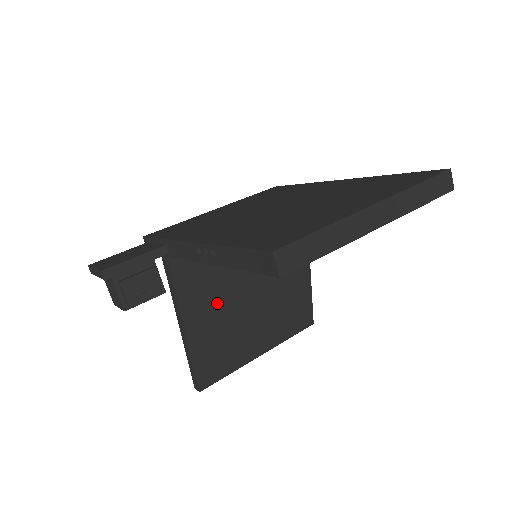
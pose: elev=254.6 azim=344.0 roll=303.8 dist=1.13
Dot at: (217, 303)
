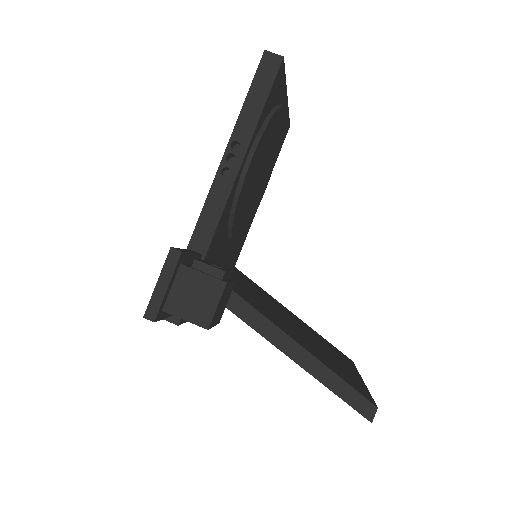
Dot at: (278, 319)
